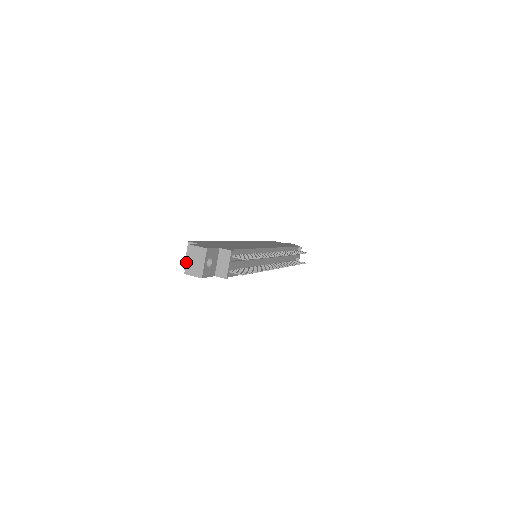
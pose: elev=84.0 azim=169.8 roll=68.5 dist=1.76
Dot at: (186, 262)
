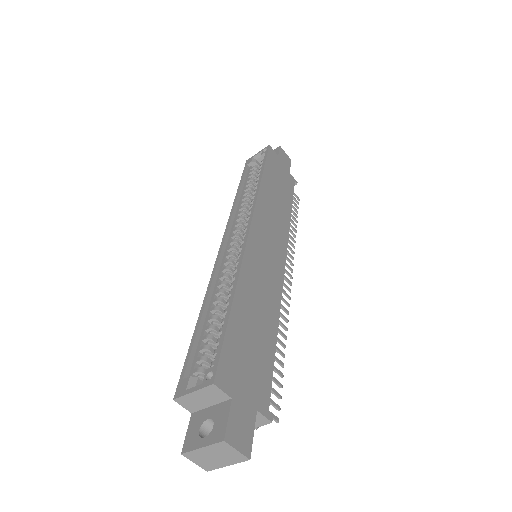
Dot at: (197, 449)
